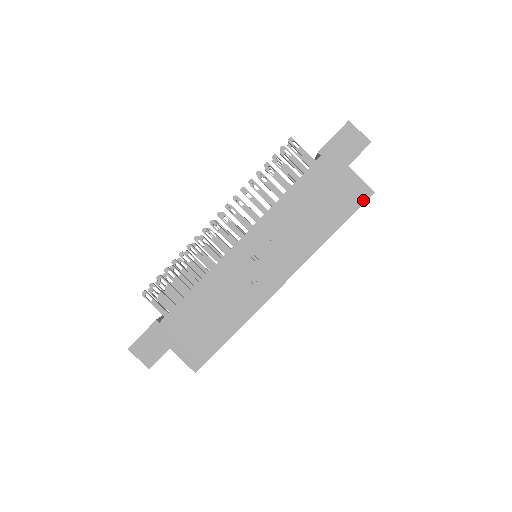
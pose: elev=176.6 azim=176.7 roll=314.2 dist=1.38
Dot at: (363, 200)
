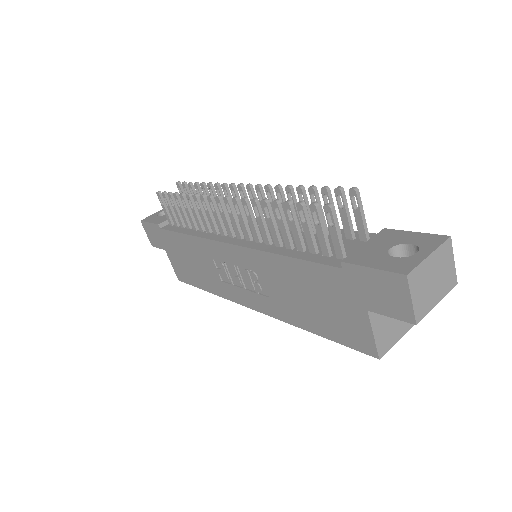
Dot at: (361, 349)
